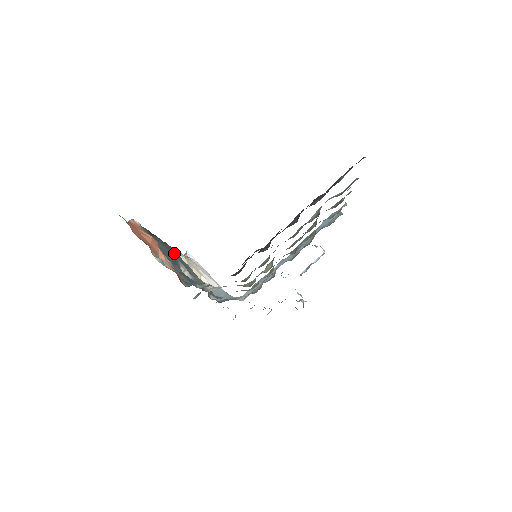
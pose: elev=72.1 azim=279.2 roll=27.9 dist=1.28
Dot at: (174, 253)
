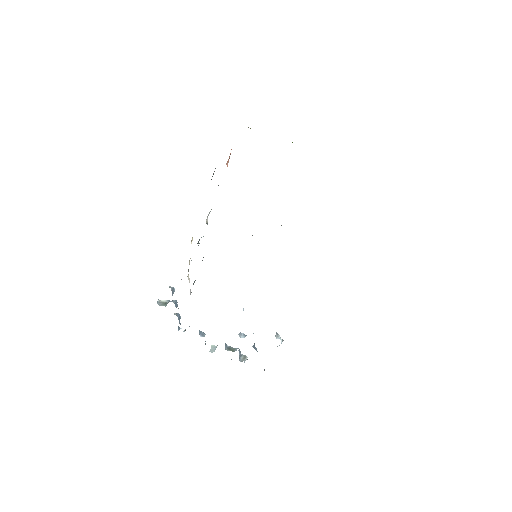
Dot at: occluded
